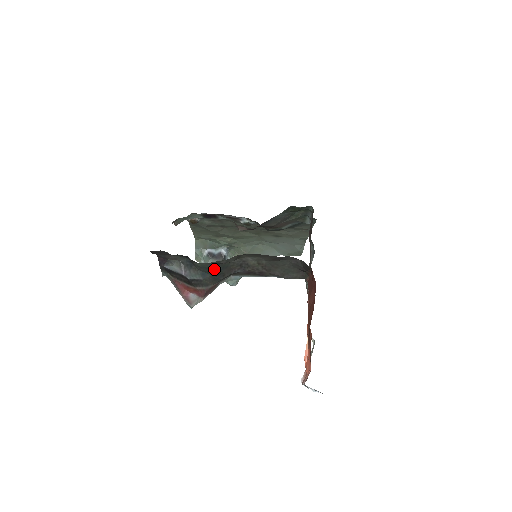
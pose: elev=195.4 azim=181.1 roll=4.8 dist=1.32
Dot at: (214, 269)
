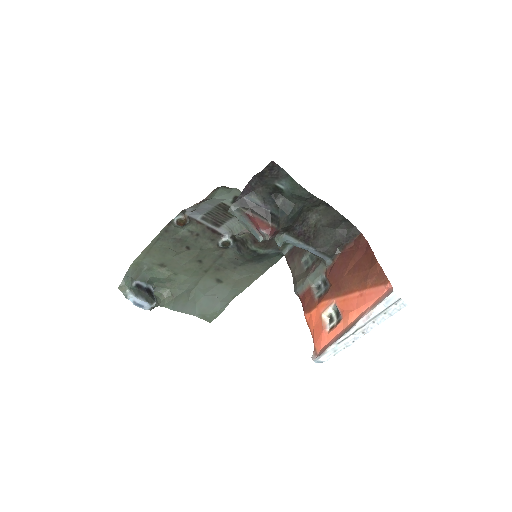
Dot at: (296, 209)
